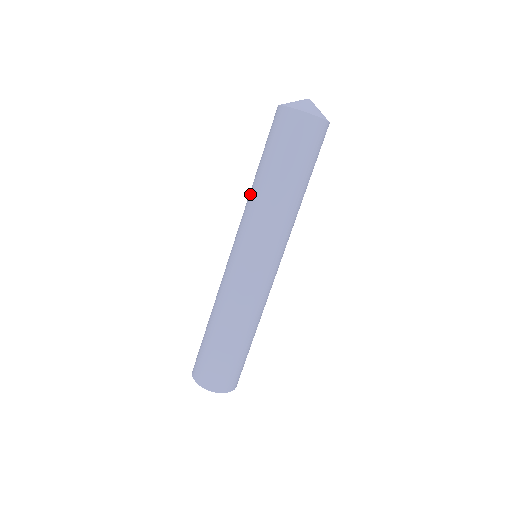
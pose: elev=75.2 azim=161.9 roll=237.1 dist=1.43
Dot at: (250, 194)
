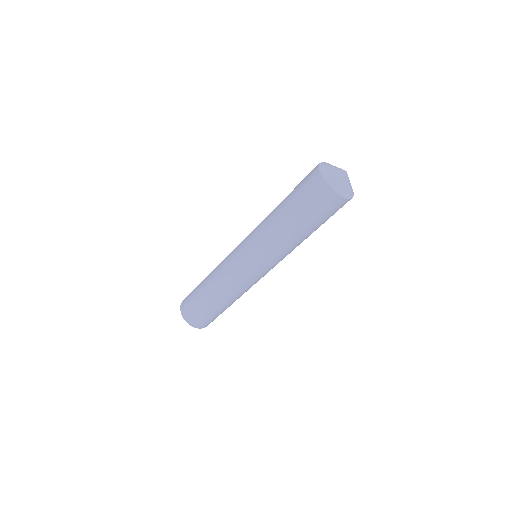
Dot at: (268, 221)
